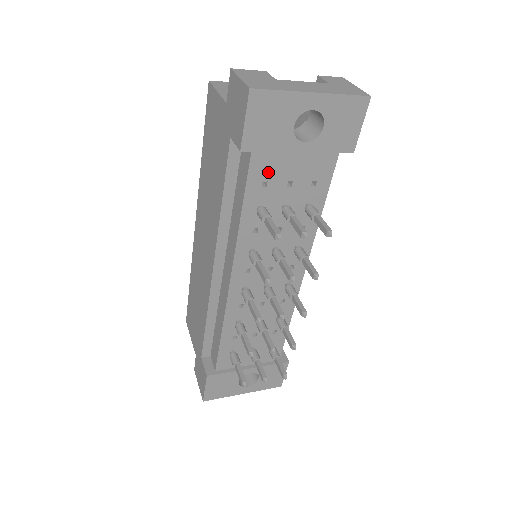
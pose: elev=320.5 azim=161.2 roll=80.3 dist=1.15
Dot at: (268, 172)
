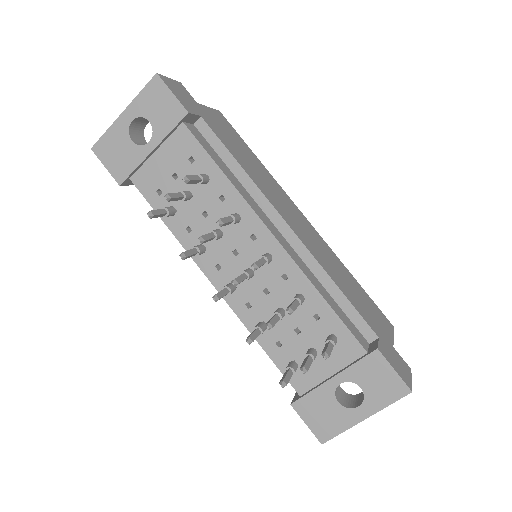
Dot at: (153, 182)
